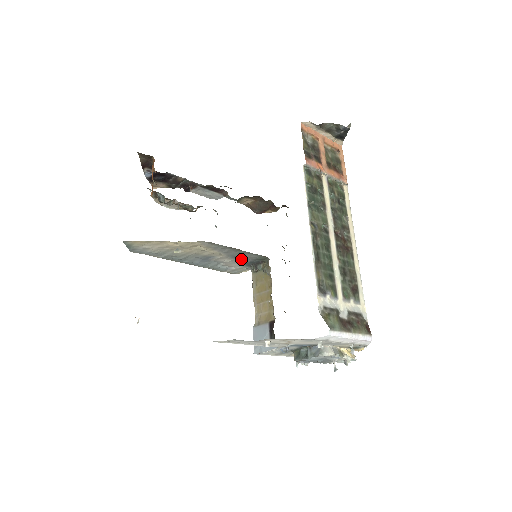
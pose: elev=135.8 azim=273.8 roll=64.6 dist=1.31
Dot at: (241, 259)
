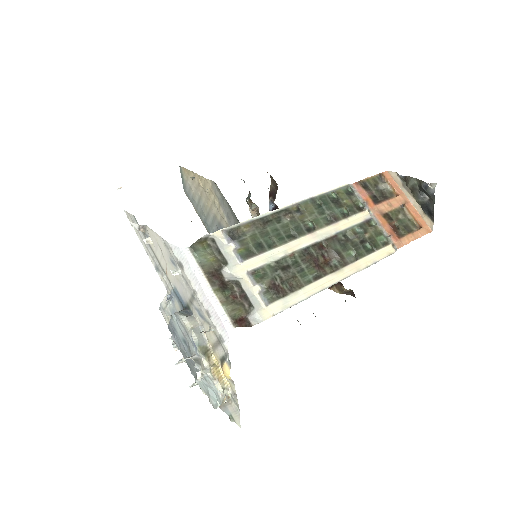
Dot at: occluded
